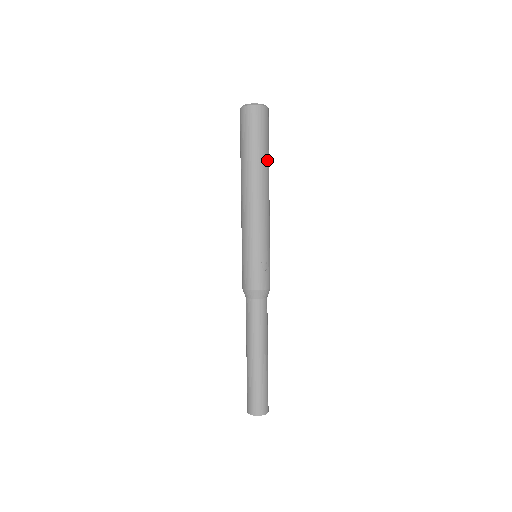
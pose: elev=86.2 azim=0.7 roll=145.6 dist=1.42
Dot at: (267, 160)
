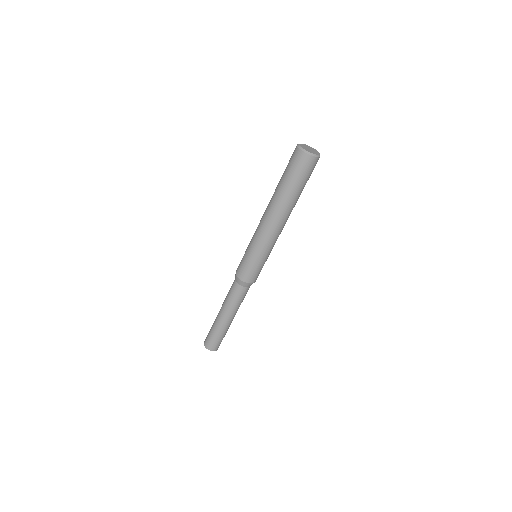
Dot at: occluded
